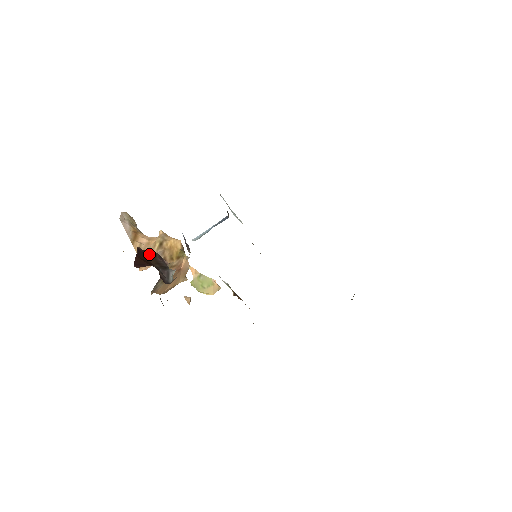
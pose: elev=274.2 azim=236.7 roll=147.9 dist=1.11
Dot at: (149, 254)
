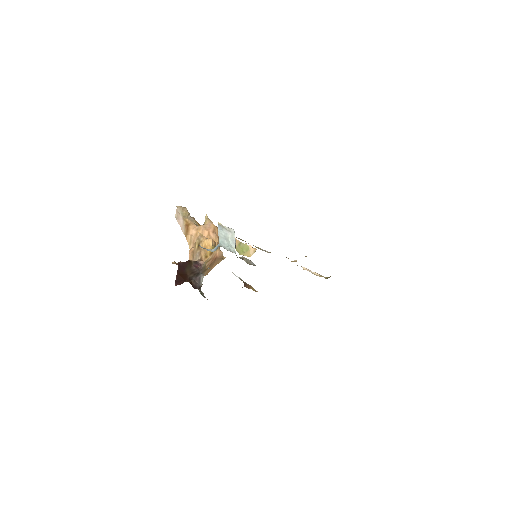
Dot at: (186, 266)
